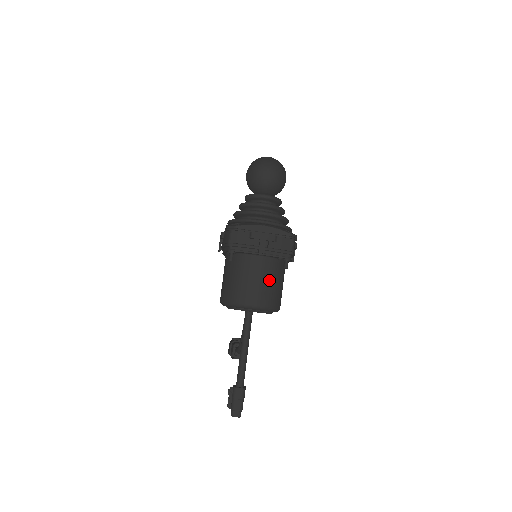
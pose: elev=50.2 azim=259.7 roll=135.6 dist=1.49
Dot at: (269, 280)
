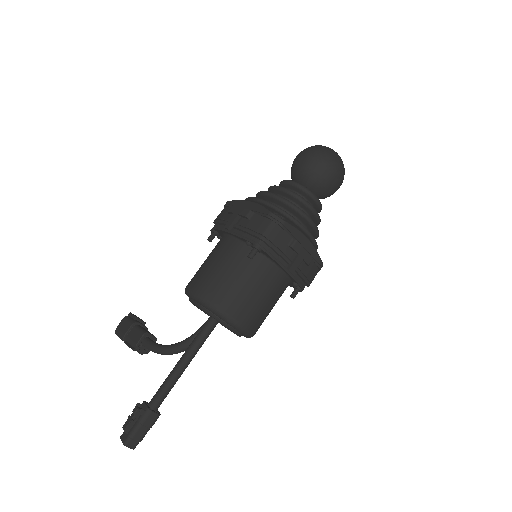
Dot at: (272, 303)
